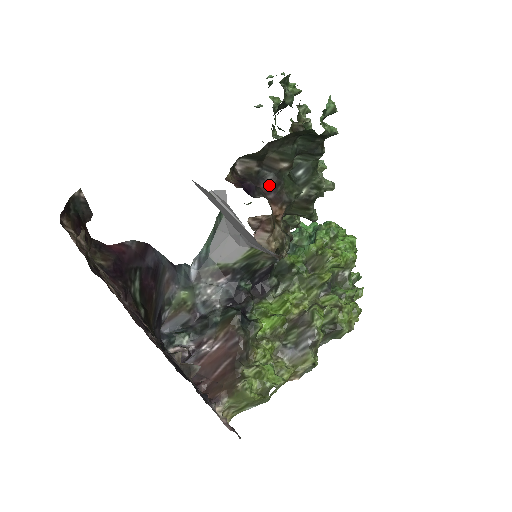
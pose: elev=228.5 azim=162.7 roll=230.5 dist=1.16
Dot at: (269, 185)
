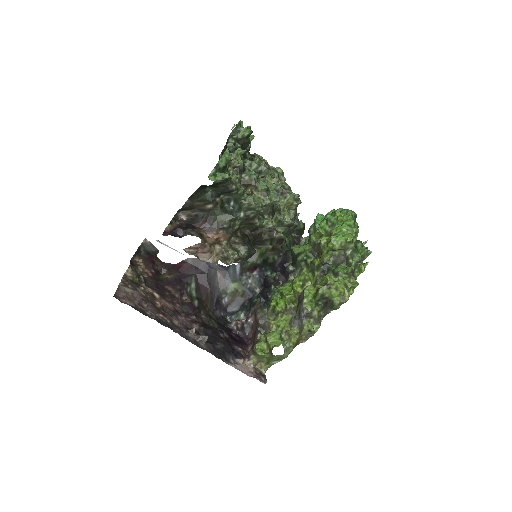
Dot at: (204, 221)
